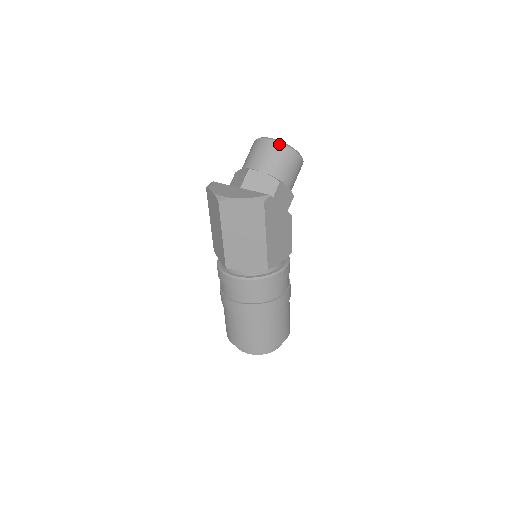
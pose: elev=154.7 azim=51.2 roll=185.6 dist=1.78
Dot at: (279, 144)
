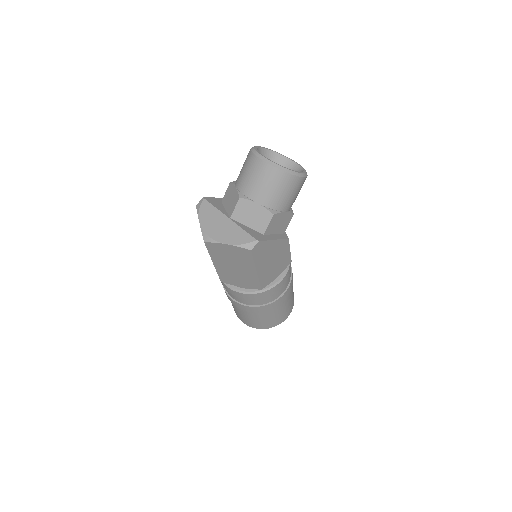
Dot at: (275, 170)
